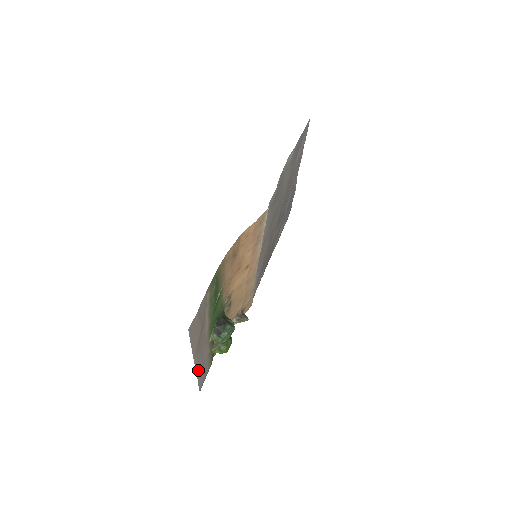
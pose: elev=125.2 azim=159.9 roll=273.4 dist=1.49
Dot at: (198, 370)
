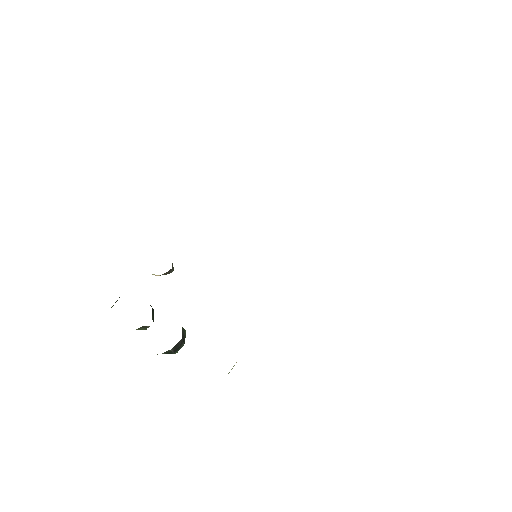
Dot at: occluded
